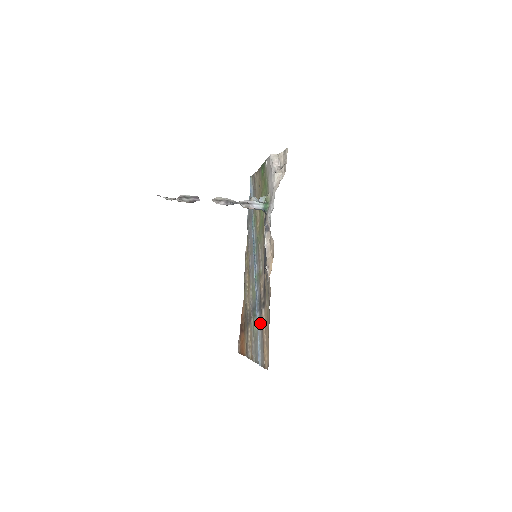
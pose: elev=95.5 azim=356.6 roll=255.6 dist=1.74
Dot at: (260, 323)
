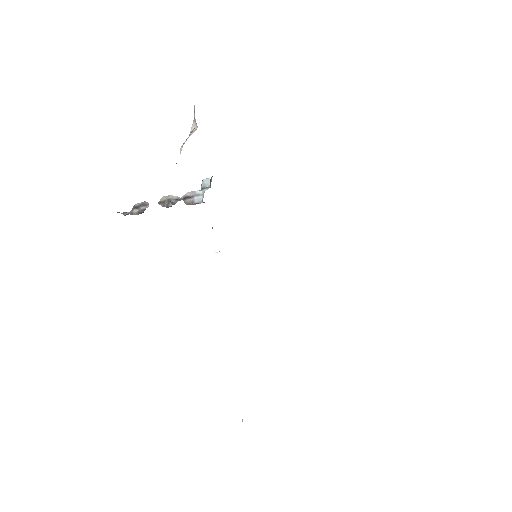
Dot at: occluded
